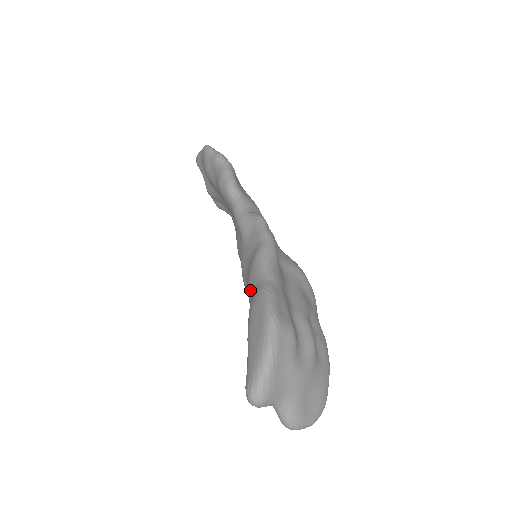
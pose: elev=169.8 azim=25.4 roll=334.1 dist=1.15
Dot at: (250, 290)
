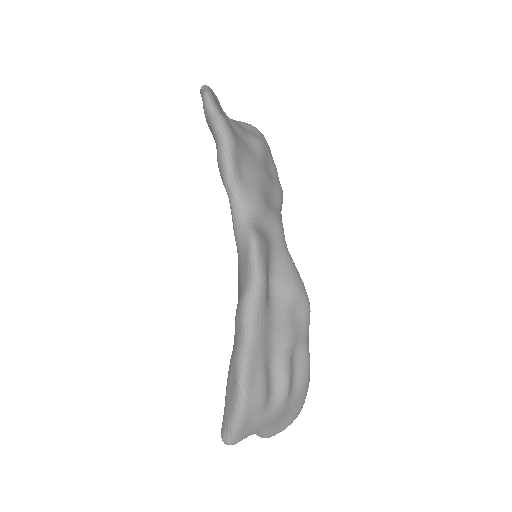
Dot at: occluded
